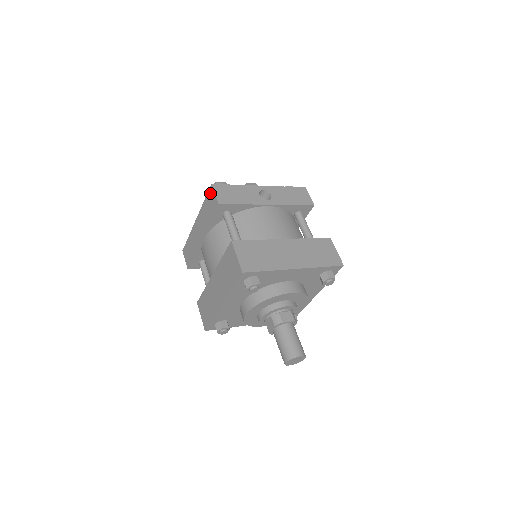
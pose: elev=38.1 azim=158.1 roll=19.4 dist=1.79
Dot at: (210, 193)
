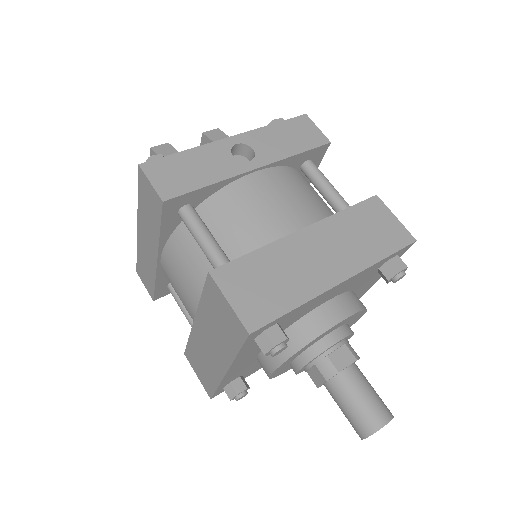
Dot at: (142, 182)
